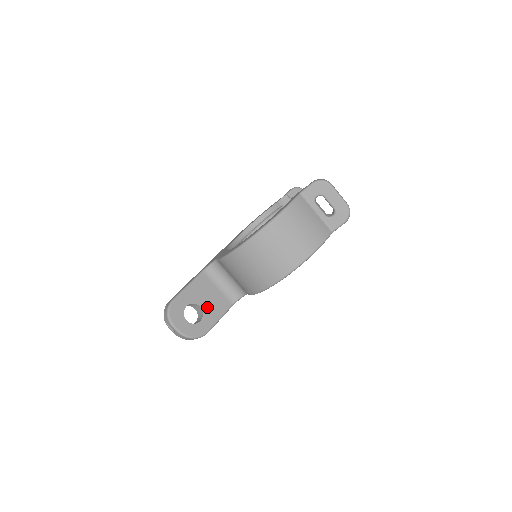
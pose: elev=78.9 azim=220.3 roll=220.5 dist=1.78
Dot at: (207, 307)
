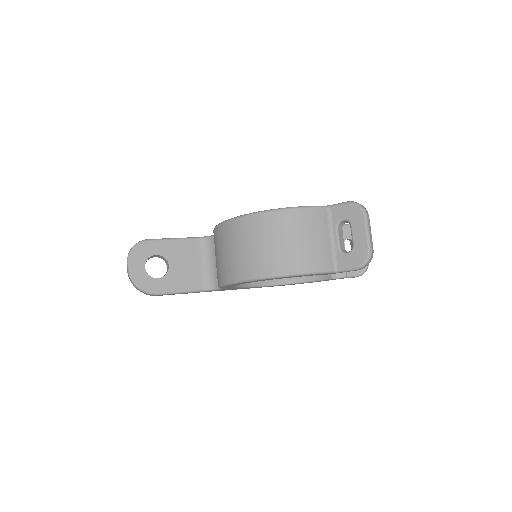
Dot at: (176, 271)
